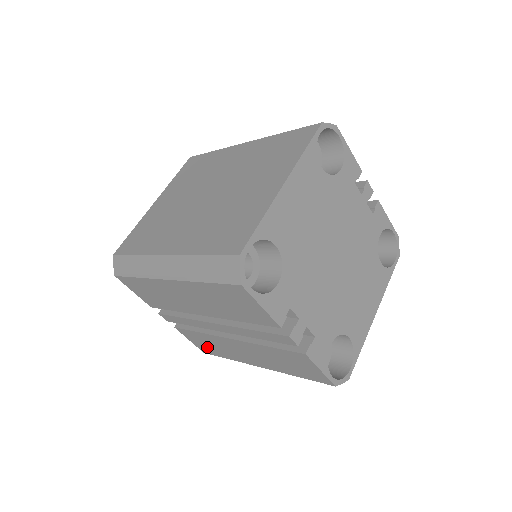
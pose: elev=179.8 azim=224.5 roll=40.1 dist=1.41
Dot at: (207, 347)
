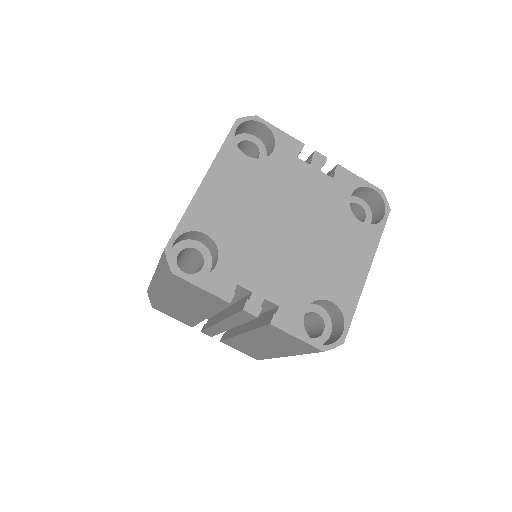
Dot at: (250, 352)
